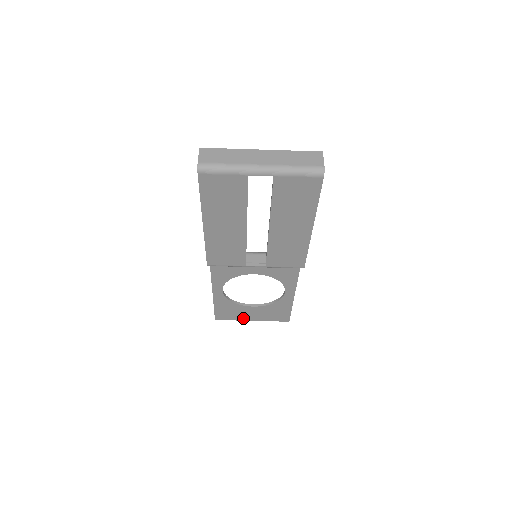
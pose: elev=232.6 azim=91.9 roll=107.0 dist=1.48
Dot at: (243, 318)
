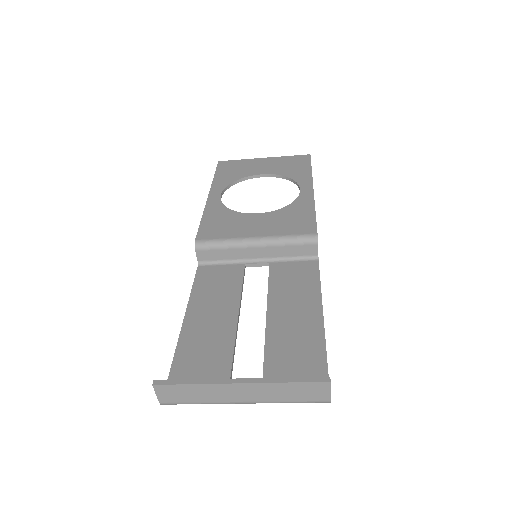
Dot at: occluded
